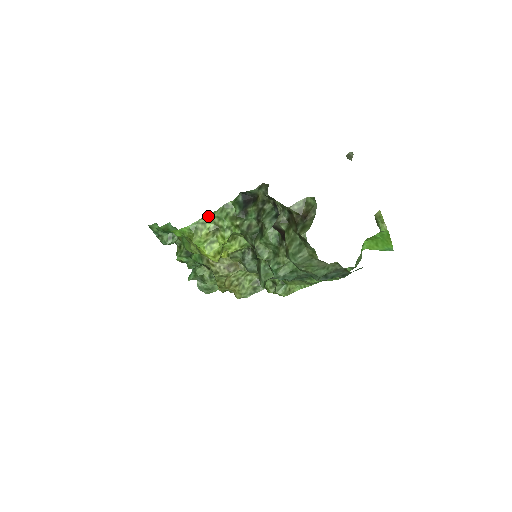
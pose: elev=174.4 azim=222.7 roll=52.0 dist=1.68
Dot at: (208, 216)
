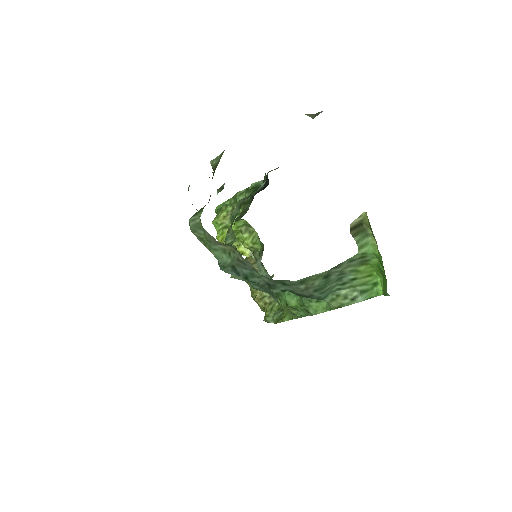
Dot at: (233, 199)
